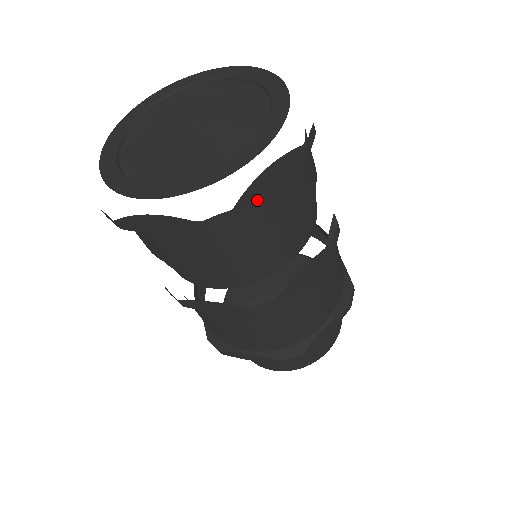
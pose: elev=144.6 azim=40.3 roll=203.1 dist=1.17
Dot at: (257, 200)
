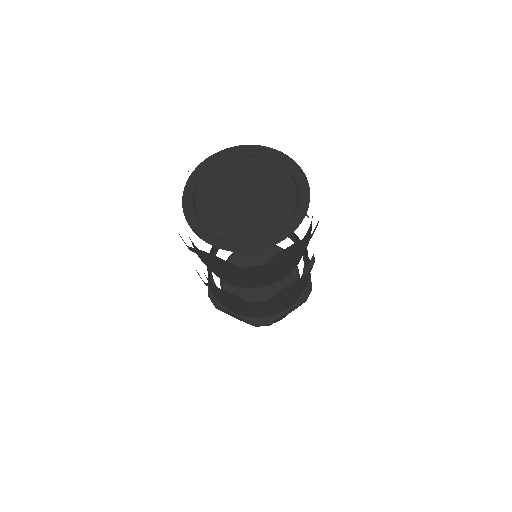
Dot at: (275, 262)
